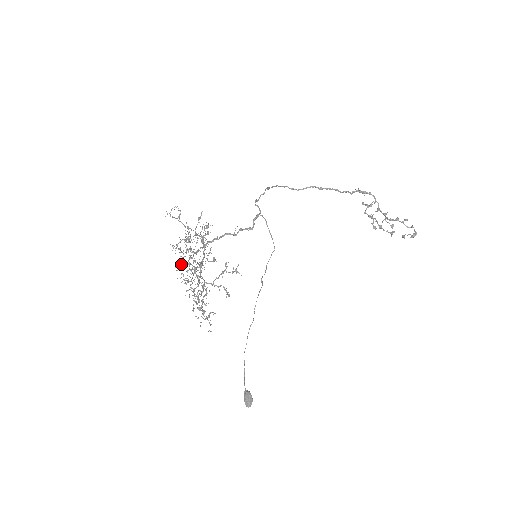
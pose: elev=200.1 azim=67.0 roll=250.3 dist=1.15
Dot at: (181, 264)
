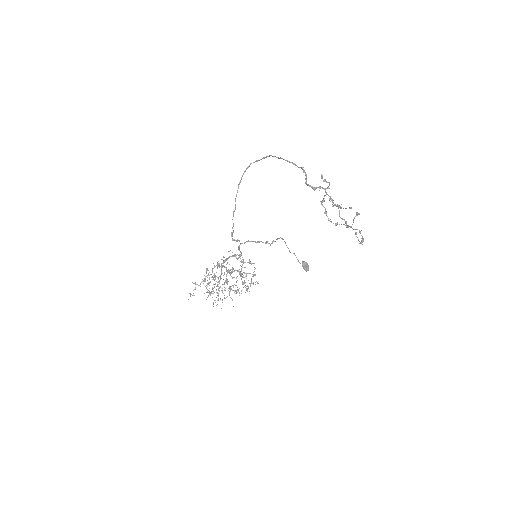
Dot at: occluded
